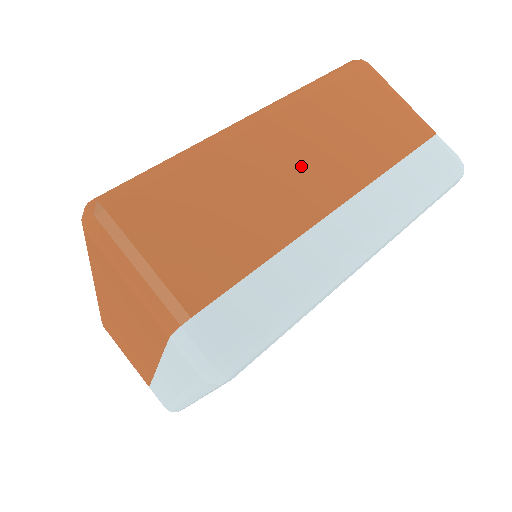
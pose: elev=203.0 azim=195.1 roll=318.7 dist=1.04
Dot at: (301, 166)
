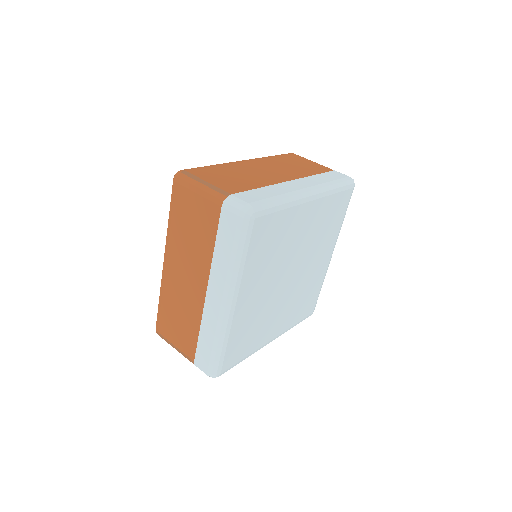
Dot at: (187, 276)
